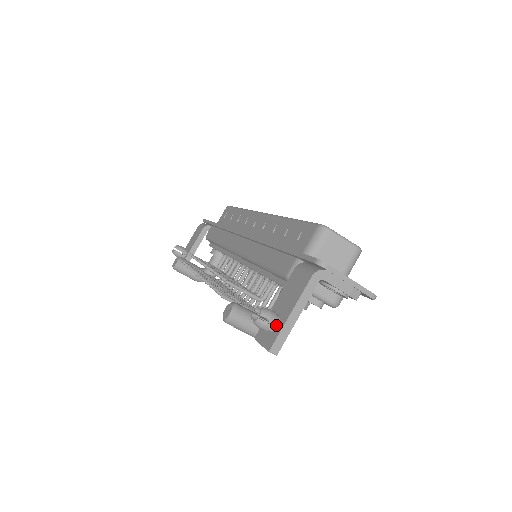
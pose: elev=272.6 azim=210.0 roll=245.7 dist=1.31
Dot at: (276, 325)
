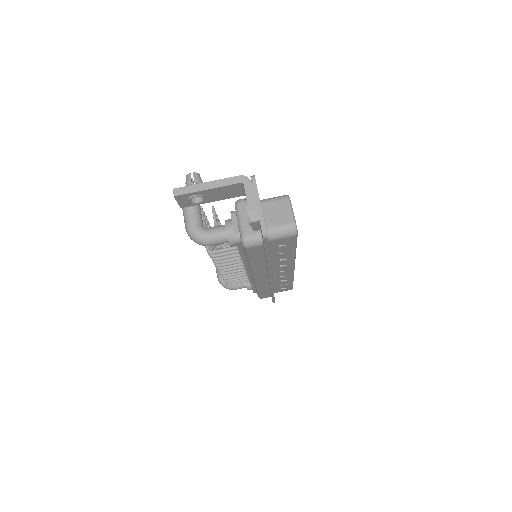
Dot at: occluded
